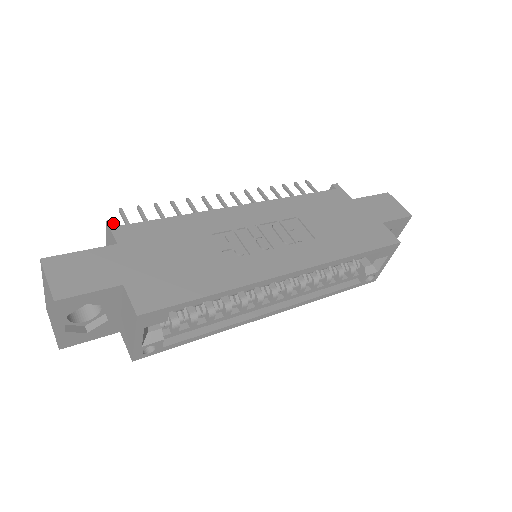
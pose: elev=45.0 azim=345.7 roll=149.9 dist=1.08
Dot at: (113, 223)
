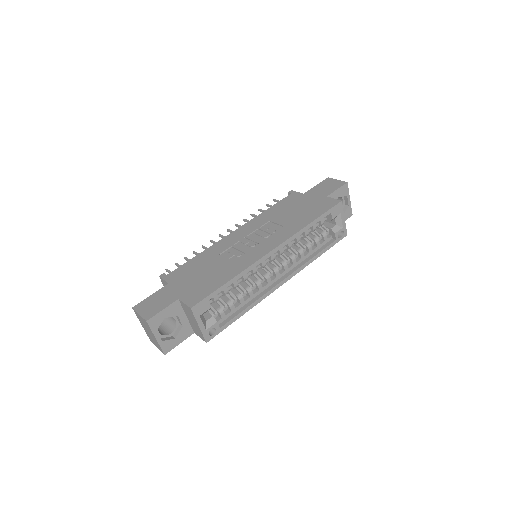
Dot at: (163, 275)
